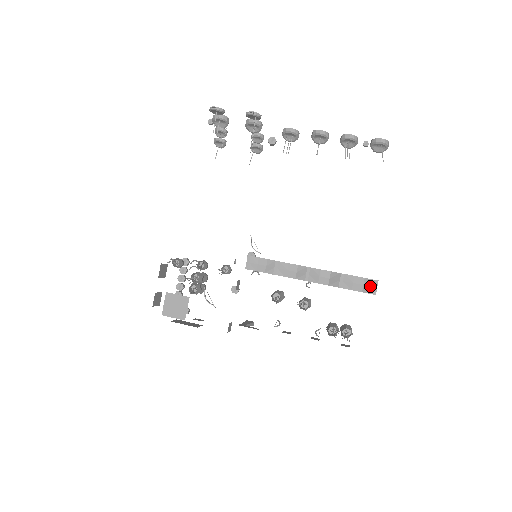
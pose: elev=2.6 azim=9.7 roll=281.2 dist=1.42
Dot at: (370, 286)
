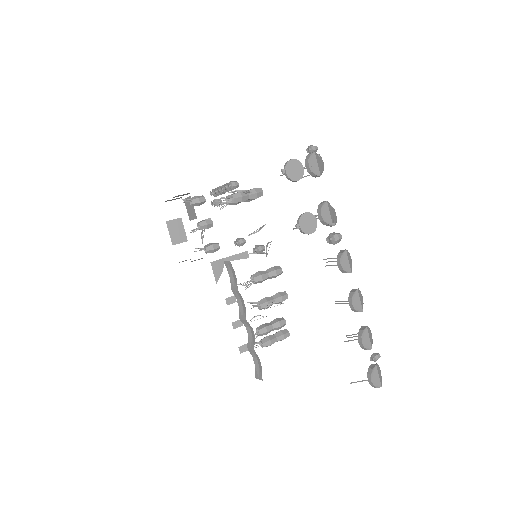
Dot at: (259, 373)
